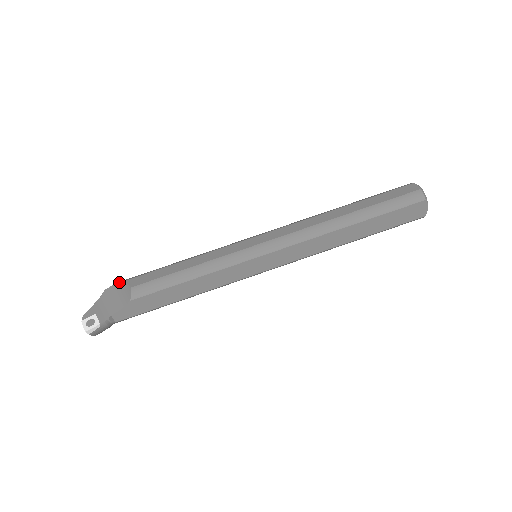
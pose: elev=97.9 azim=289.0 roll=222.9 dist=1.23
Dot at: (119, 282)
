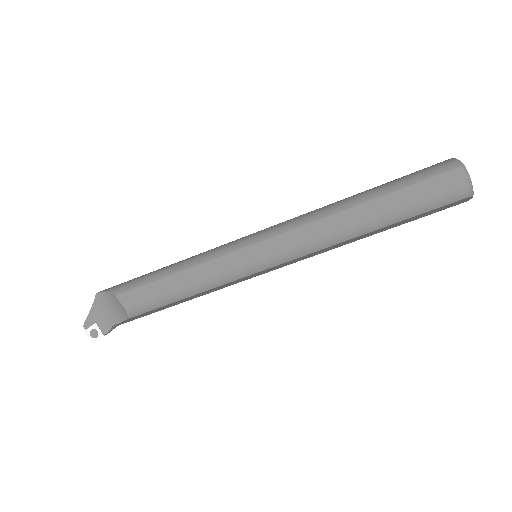
Dot at: (109, 293)
